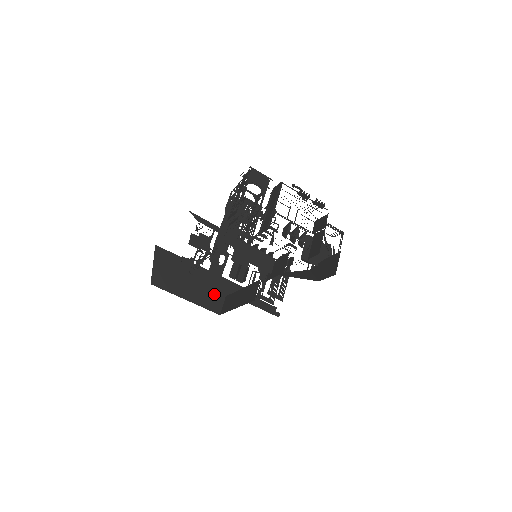
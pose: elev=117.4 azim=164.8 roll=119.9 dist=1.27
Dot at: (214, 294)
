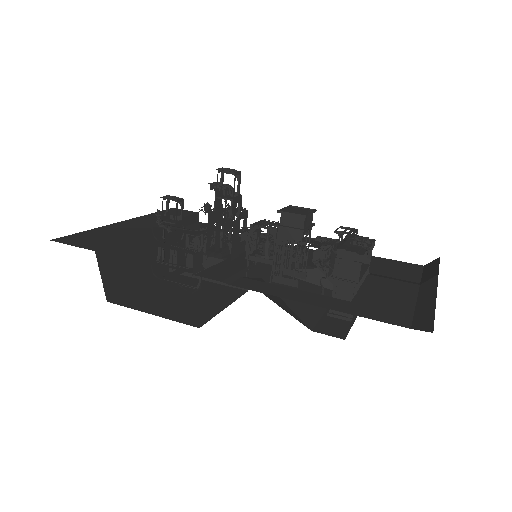
Dot at: occluded
